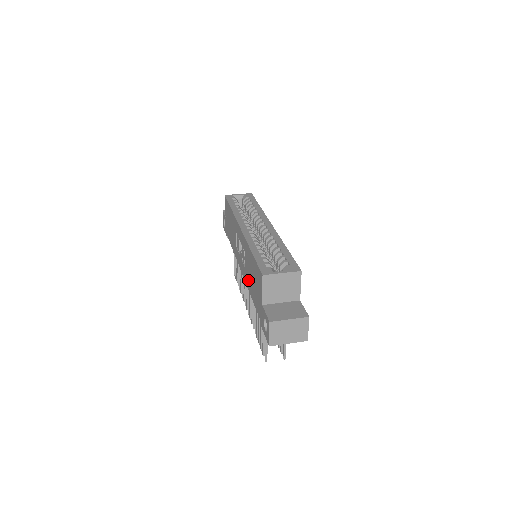
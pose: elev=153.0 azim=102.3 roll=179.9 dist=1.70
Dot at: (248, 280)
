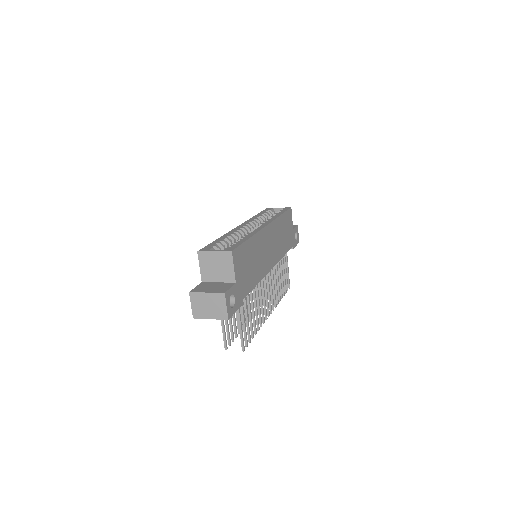
Dot at: occluded
